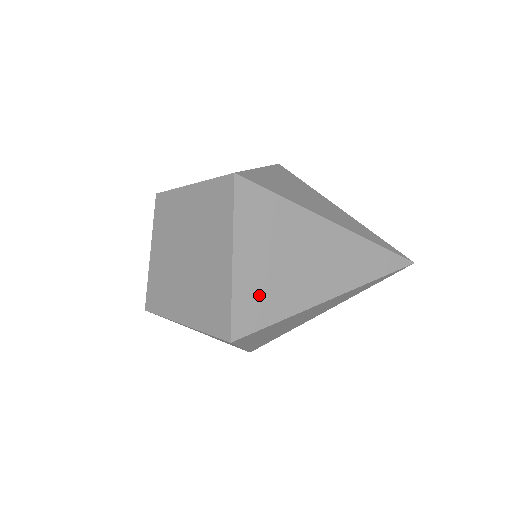
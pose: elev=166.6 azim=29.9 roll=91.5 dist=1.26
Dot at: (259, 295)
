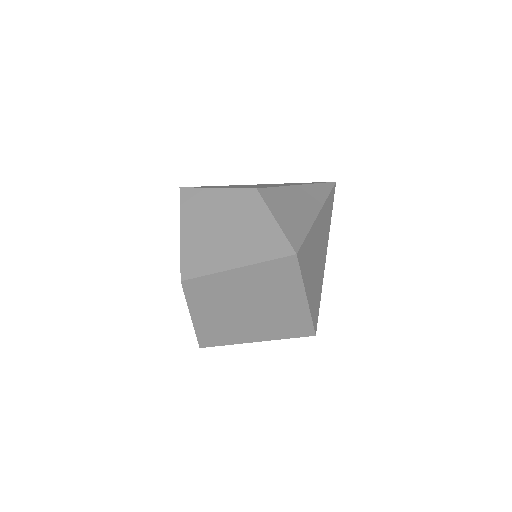
Dot at: (315, 298)
